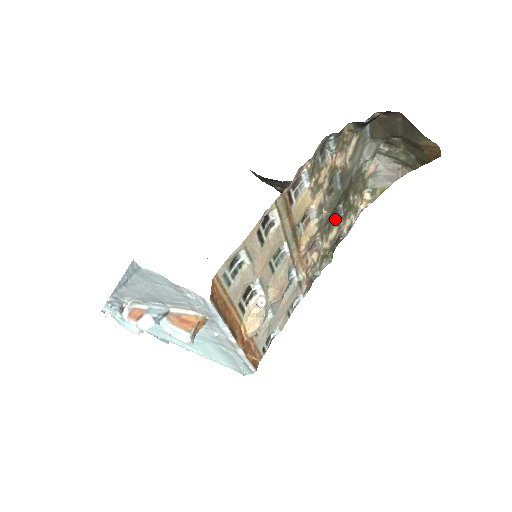
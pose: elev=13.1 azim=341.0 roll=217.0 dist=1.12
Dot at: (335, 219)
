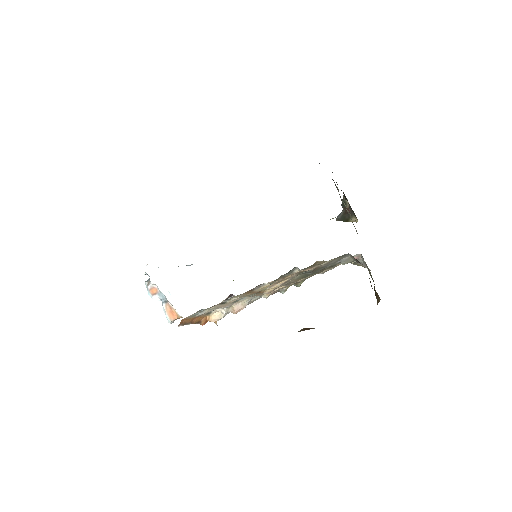
Dot at: occluded
